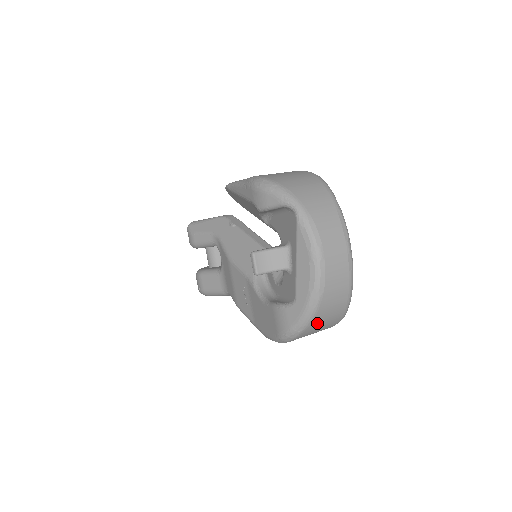
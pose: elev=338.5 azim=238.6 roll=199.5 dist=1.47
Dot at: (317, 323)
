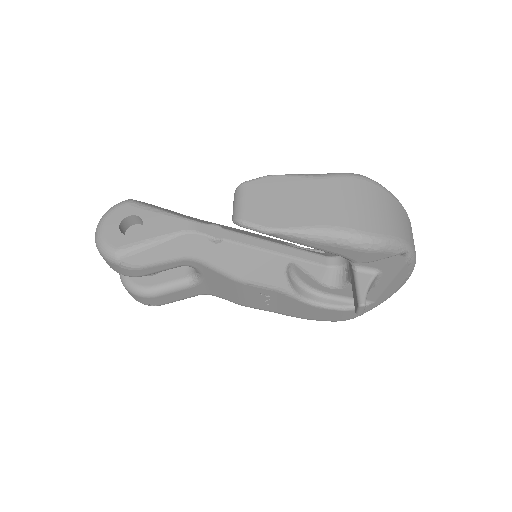
Dot at: occluded
